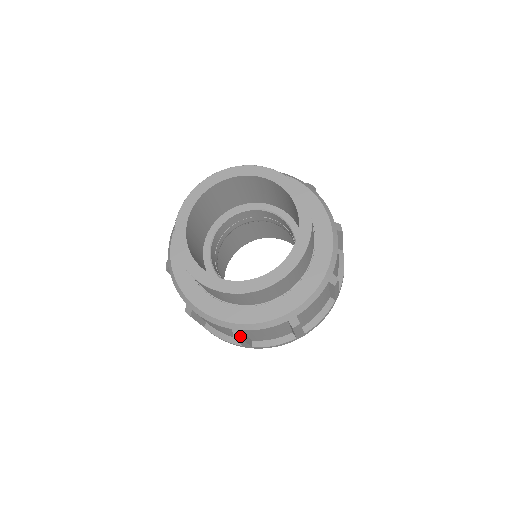
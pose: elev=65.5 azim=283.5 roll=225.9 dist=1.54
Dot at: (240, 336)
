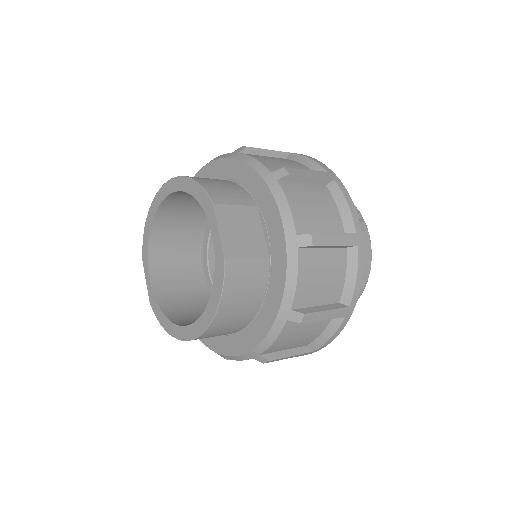
Dot at: (225, 358)
